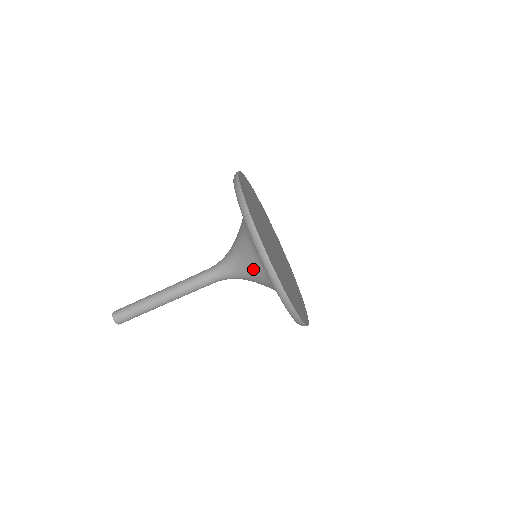
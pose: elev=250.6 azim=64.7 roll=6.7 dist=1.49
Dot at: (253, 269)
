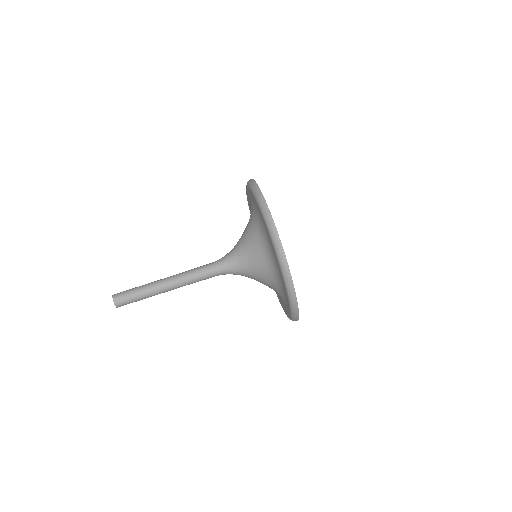
Dot at: (260, 271)
